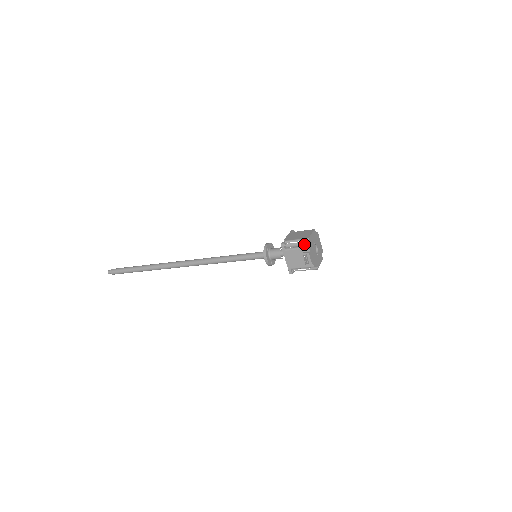
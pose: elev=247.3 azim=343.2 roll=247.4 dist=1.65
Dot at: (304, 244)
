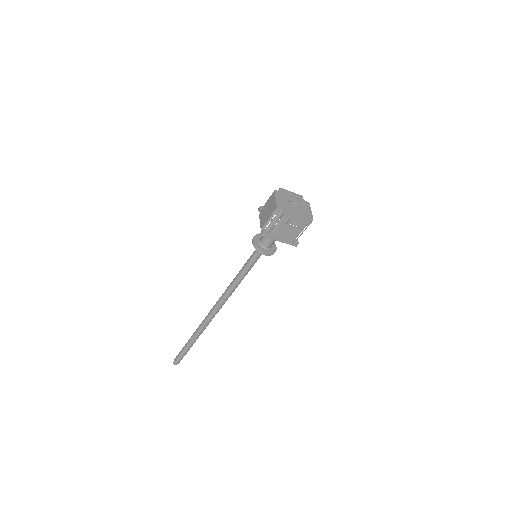
Dot at: (279, 216)
